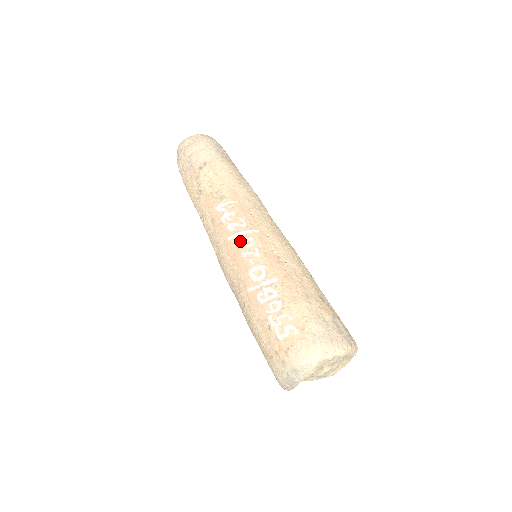
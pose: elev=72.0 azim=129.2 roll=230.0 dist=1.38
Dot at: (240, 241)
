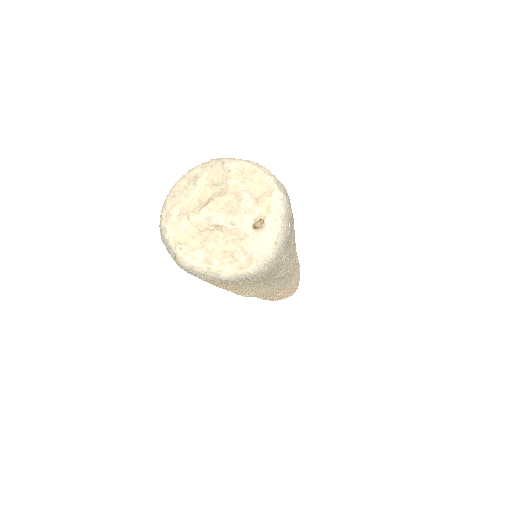
Dot at: occluded
